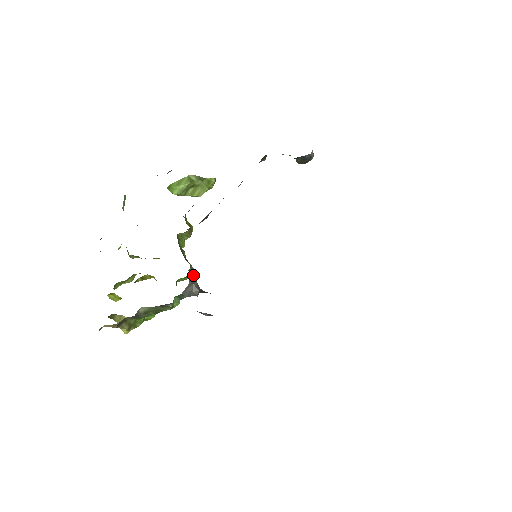
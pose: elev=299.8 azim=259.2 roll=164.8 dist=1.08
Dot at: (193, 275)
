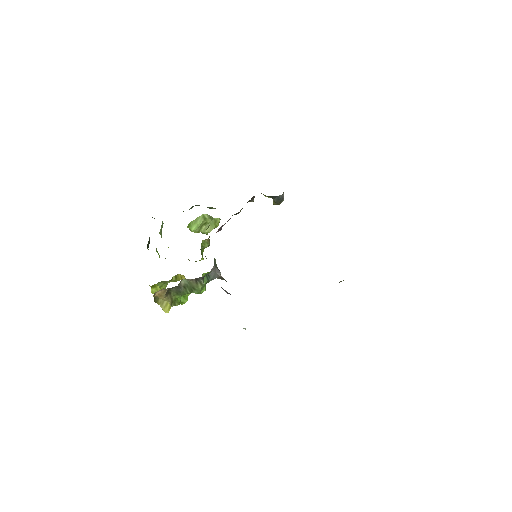
Dot at: (215, 263)
